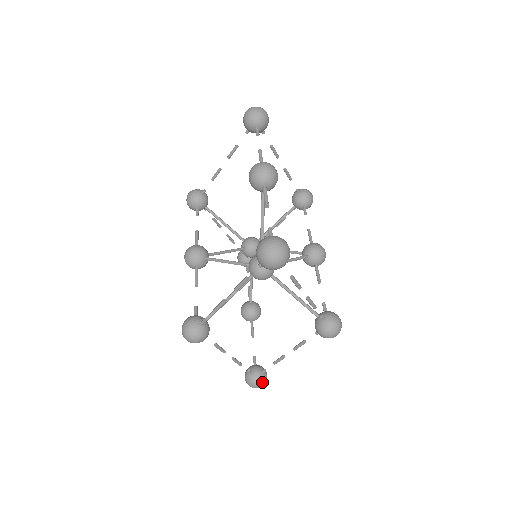
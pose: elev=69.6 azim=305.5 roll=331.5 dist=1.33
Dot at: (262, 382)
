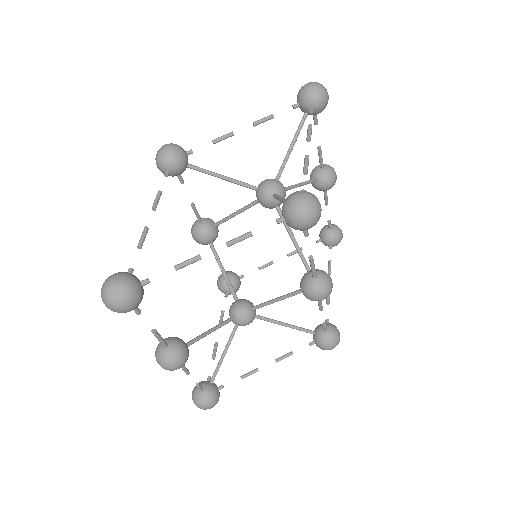
Dot at: (128, 281)
